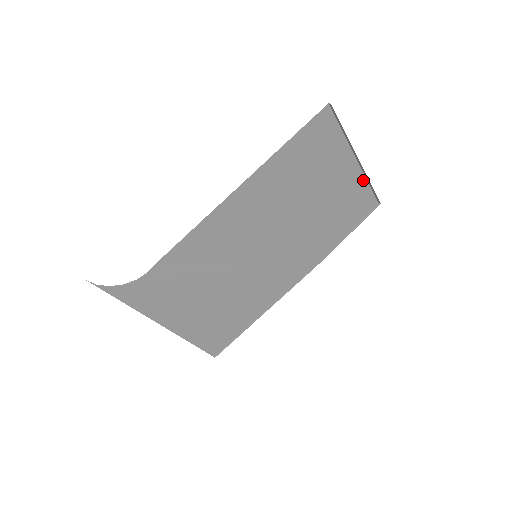
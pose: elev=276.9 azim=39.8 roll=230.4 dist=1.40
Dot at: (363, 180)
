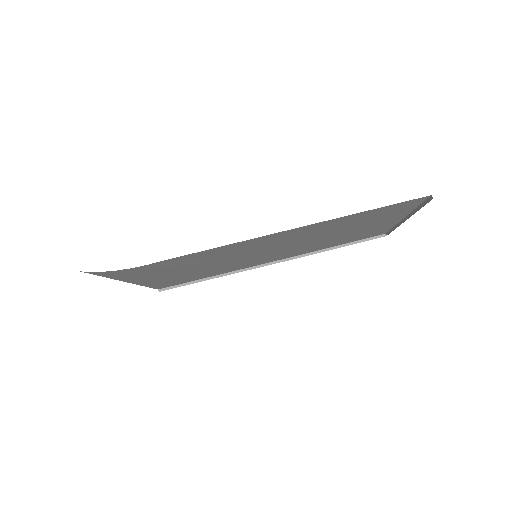
Dot at: (392, 225)
